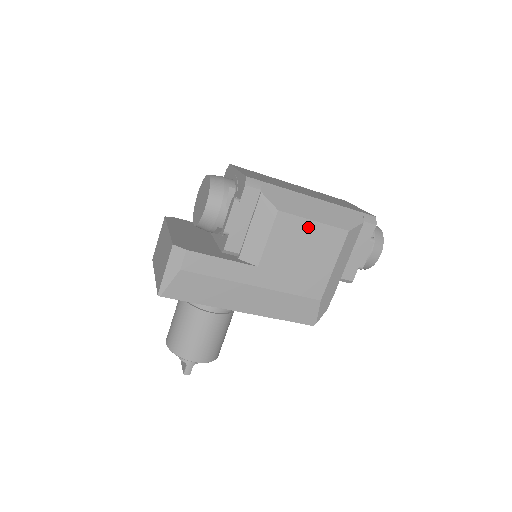
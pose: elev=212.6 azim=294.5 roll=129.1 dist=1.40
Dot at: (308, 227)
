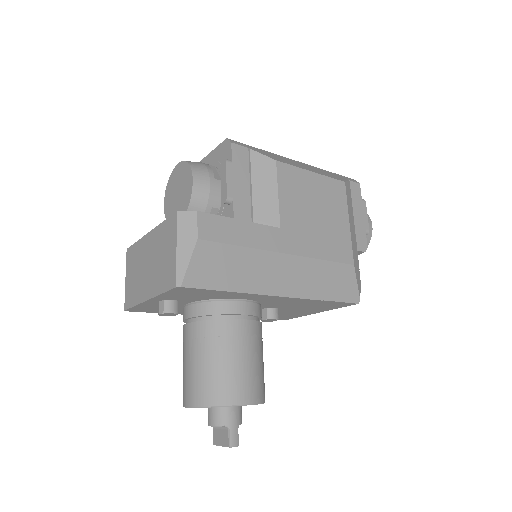
Dot at: (309, 179)
